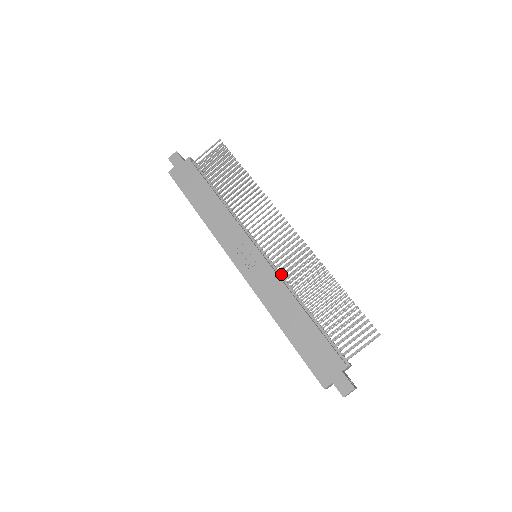
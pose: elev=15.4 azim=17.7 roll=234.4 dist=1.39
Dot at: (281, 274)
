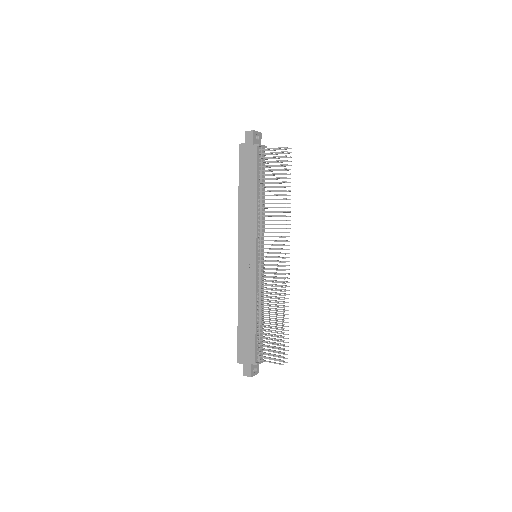
Dot at: (261, 281)
